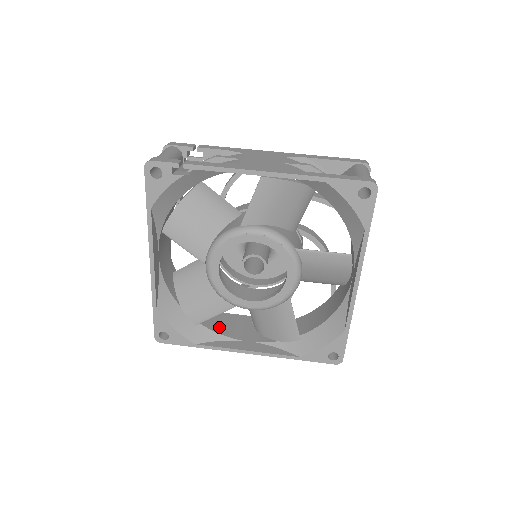
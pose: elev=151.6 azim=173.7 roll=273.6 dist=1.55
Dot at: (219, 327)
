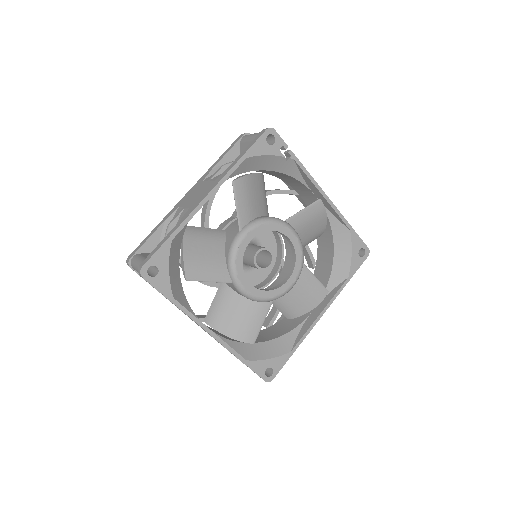
Dot at: occluded
